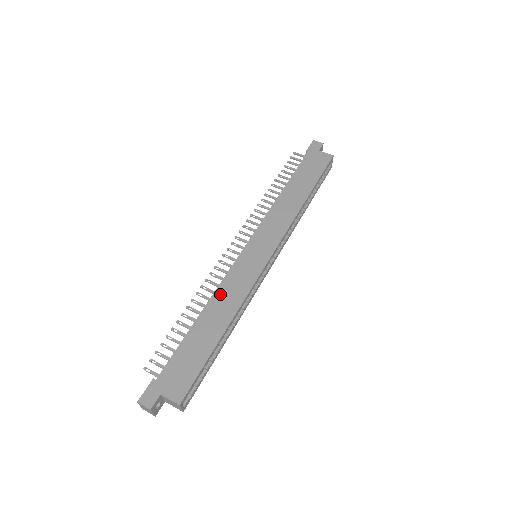
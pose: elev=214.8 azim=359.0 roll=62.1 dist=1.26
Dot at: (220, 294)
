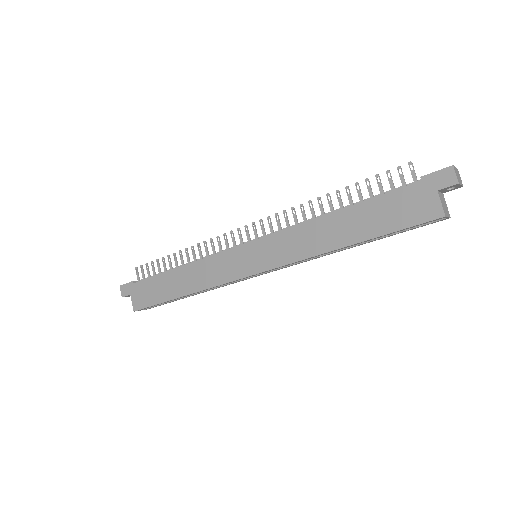
Dot at: (199, 266)
